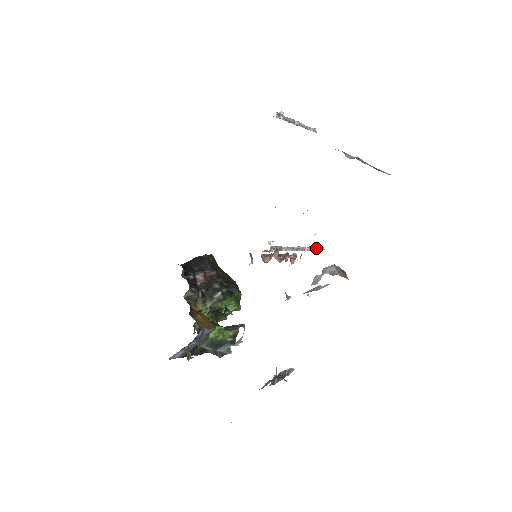
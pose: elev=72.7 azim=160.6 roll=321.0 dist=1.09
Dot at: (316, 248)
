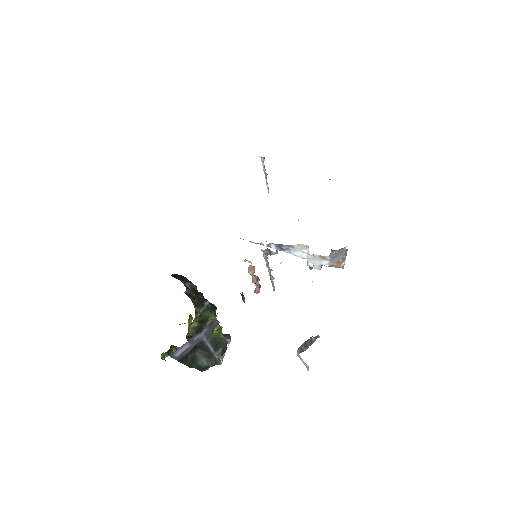
Dot at: (273, 283)
